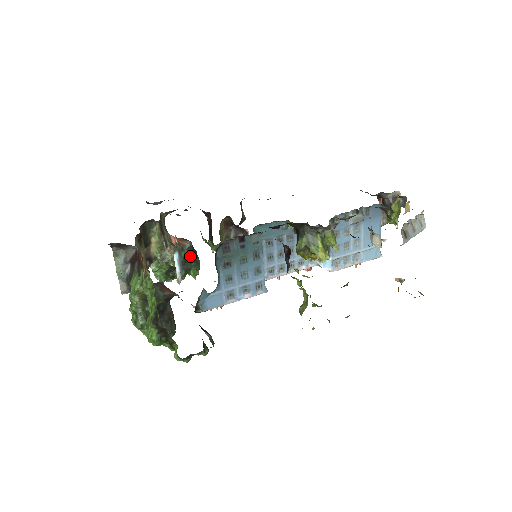
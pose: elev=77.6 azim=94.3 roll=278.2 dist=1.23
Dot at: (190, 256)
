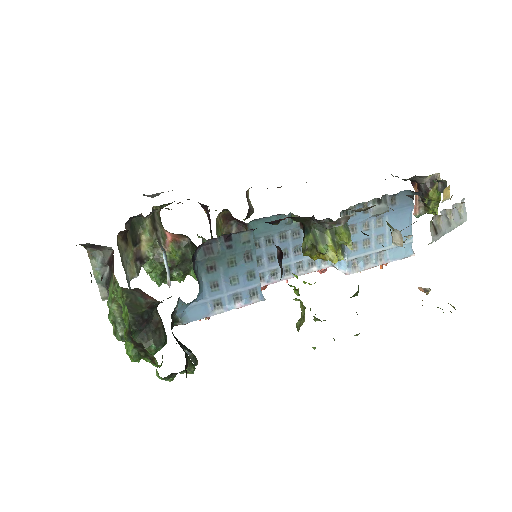
Dot at: (188, 255)
